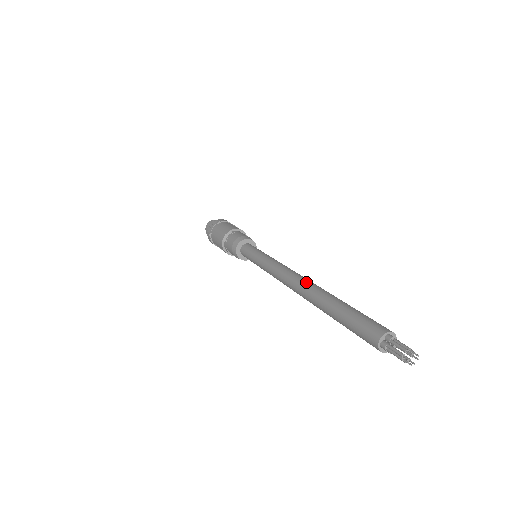
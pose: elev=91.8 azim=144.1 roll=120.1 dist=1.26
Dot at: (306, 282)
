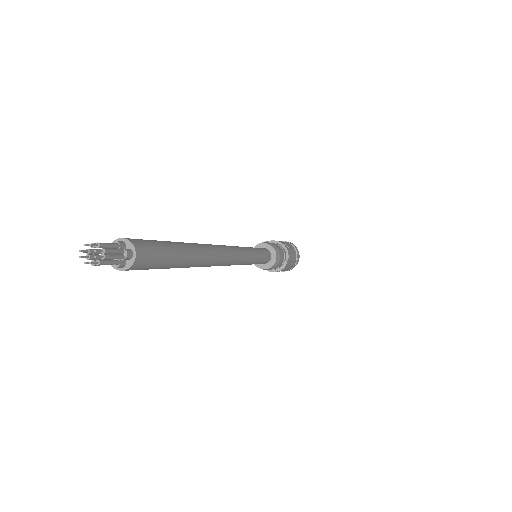
Dot at: occluded
